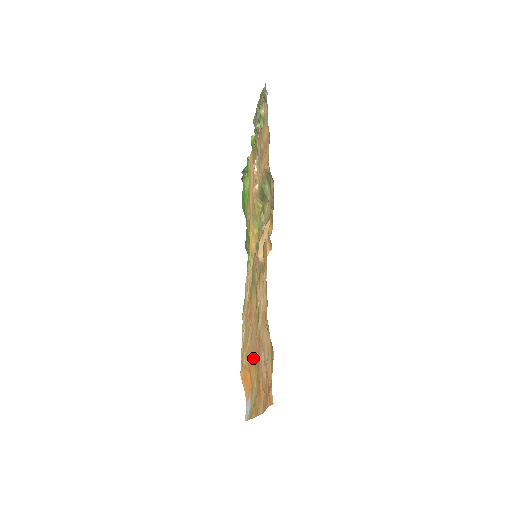
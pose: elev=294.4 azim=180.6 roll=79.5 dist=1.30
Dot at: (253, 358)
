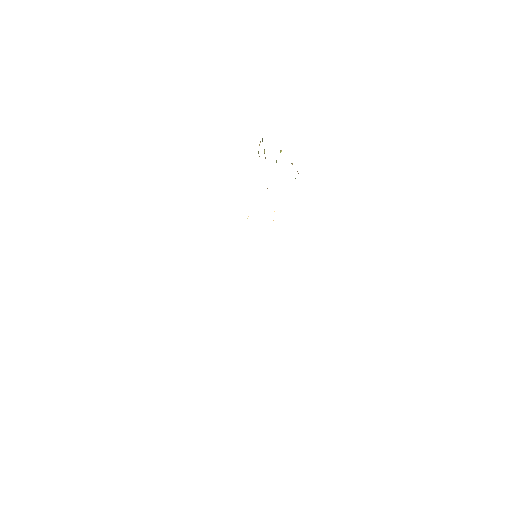
Dot at: occluded
